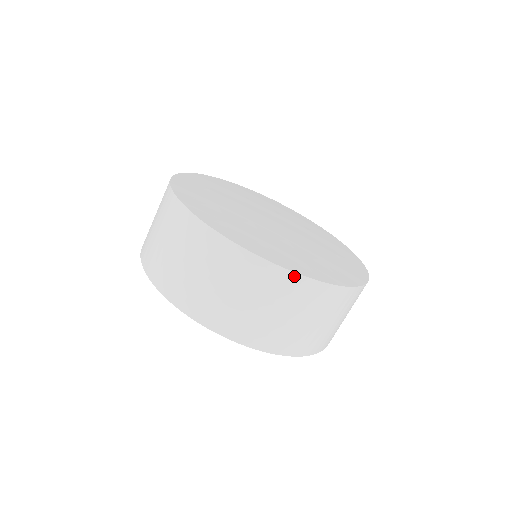
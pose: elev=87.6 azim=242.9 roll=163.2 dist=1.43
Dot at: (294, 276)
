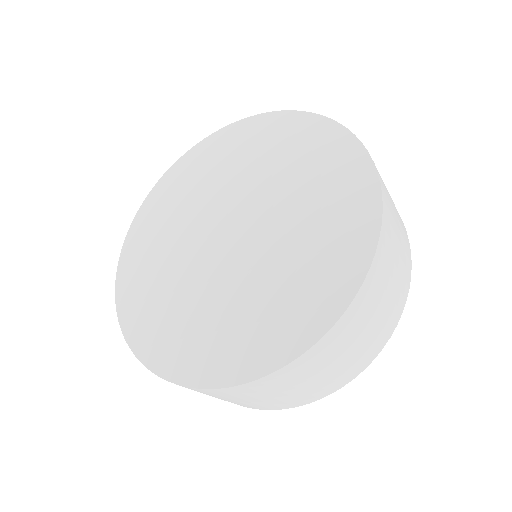
Dot at: (277, 373)
